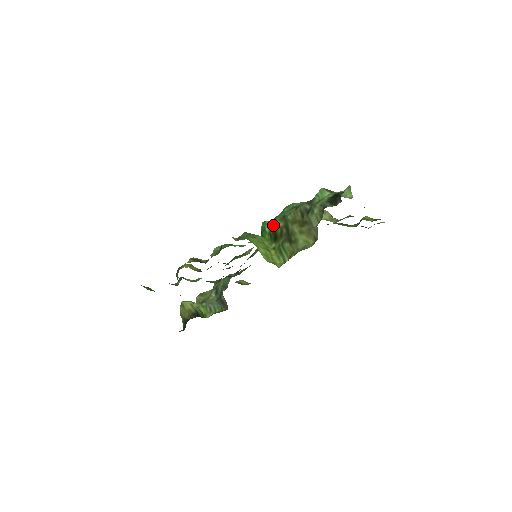
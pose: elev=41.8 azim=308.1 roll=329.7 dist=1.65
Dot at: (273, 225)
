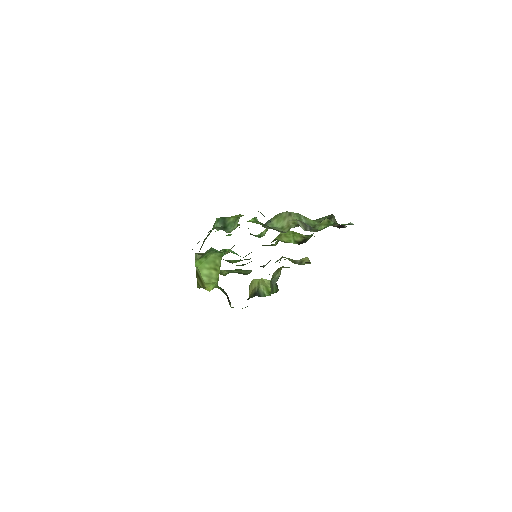
Dot at: occluded
